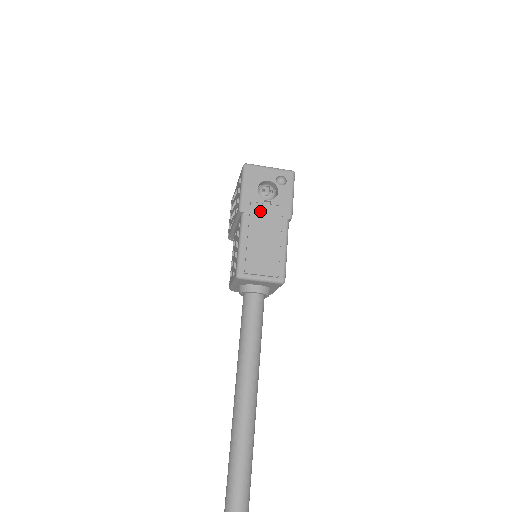
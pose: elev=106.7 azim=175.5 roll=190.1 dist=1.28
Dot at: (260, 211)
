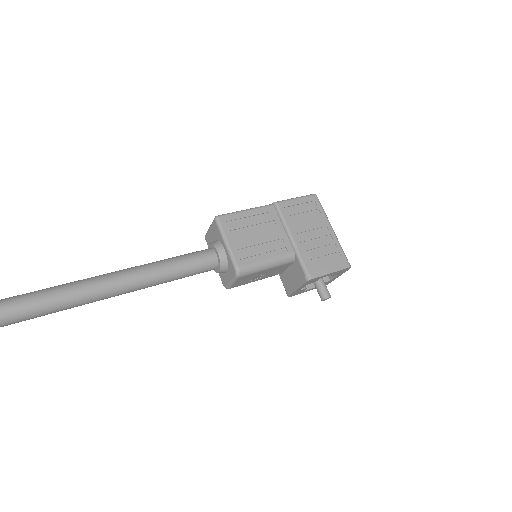
Dot at: occluded
